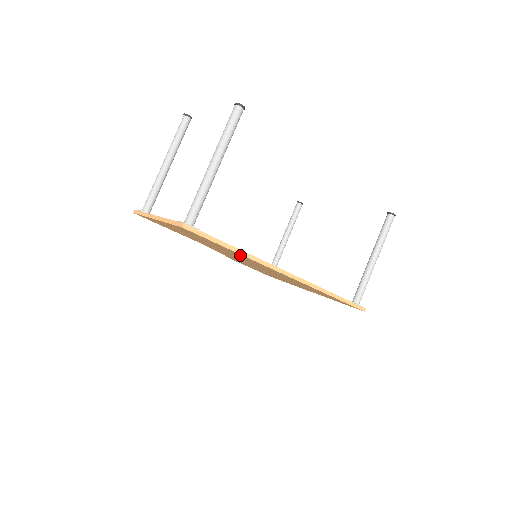
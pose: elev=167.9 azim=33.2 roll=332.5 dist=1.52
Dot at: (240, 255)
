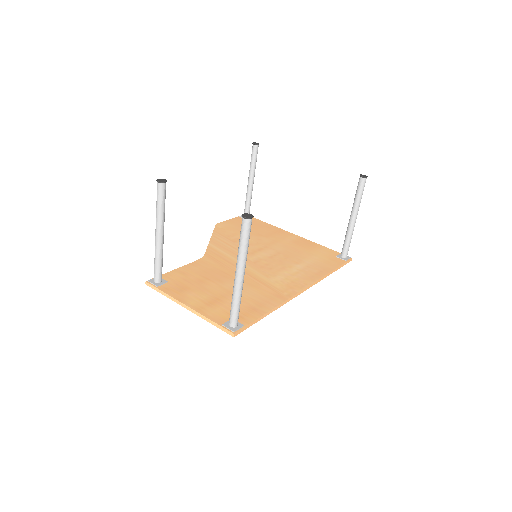
Dot at: occluded
